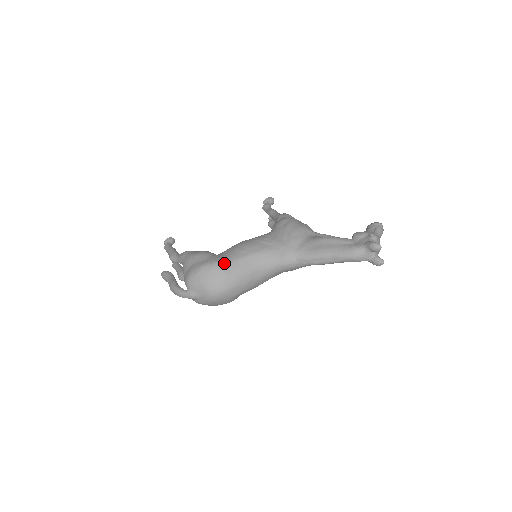
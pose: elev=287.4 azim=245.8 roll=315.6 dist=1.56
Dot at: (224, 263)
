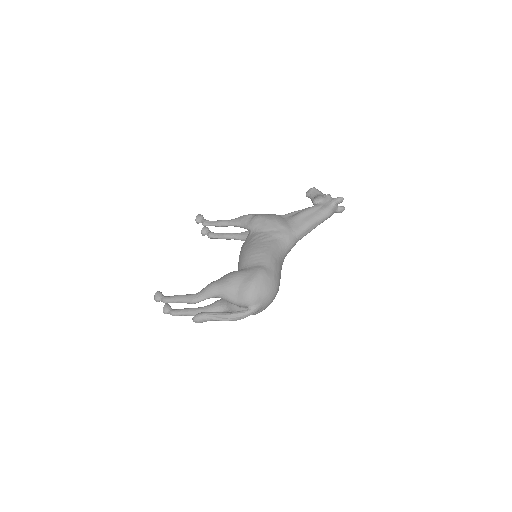
Dot at: (265, 268)
